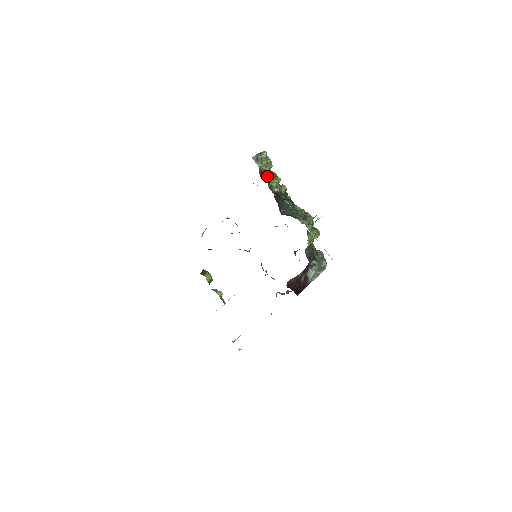
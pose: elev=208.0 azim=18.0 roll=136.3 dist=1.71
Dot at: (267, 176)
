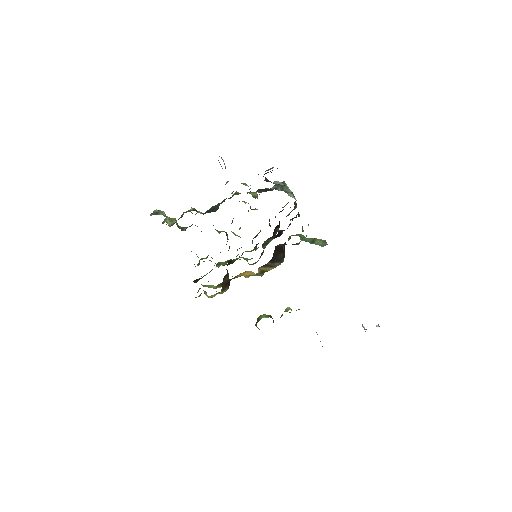
Dot at: occluded
